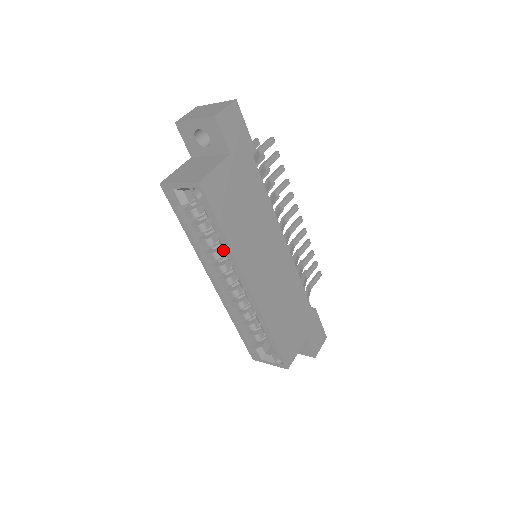
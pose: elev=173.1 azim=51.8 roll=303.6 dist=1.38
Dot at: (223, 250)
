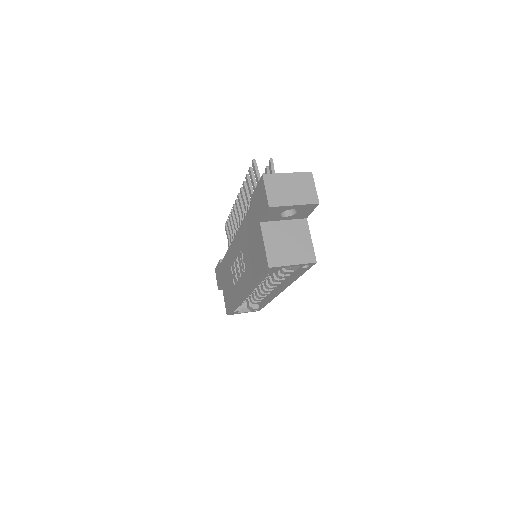
Dot at: occluded
